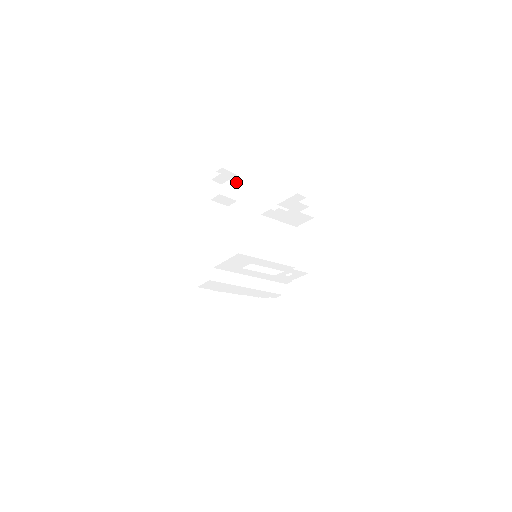
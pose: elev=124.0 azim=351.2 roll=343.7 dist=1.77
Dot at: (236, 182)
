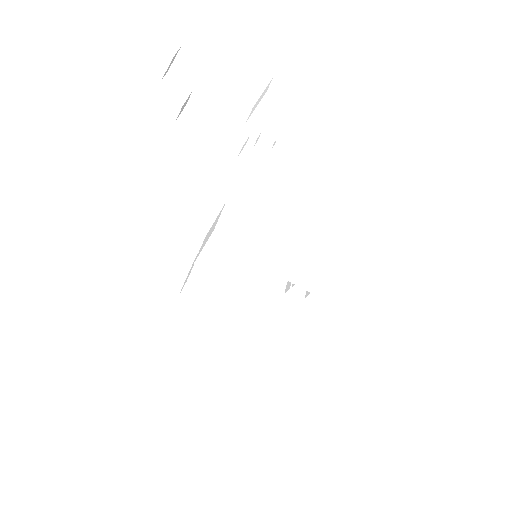
Dot at: occluded
